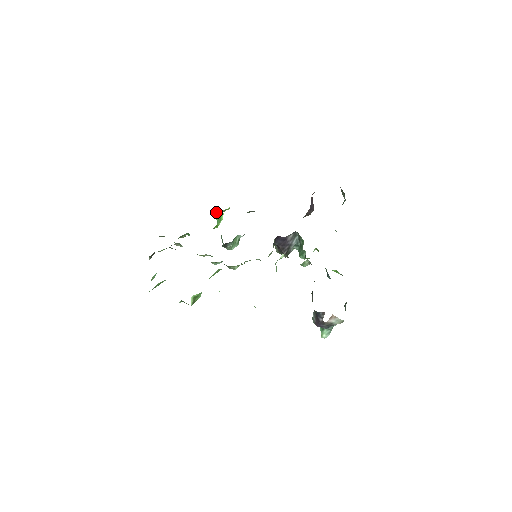
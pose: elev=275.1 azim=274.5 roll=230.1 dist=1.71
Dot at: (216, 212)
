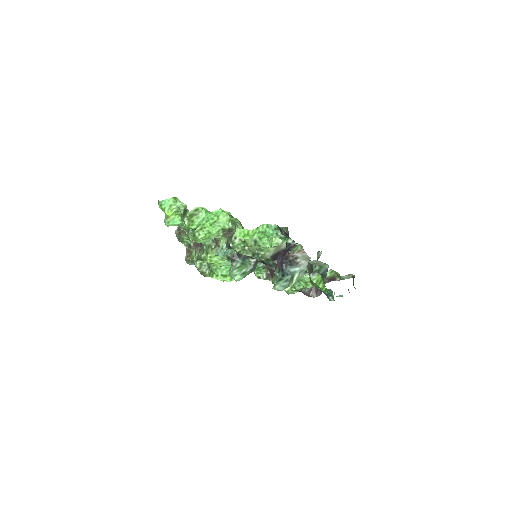
Dot at: occluded
